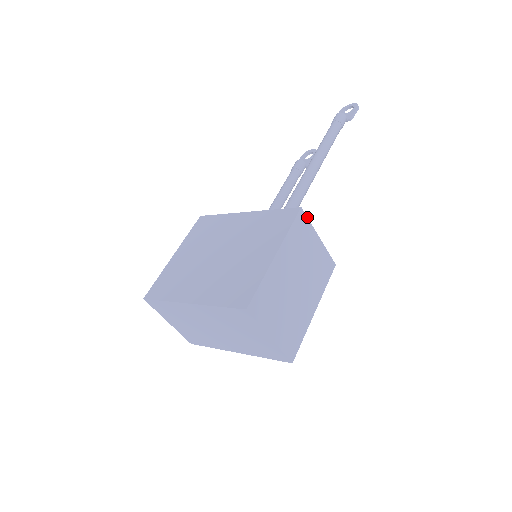
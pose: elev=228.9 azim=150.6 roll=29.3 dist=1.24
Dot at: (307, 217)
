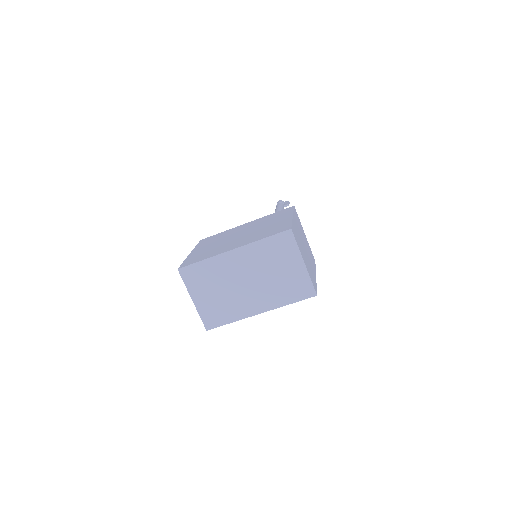
Dot at: (297, 215)
